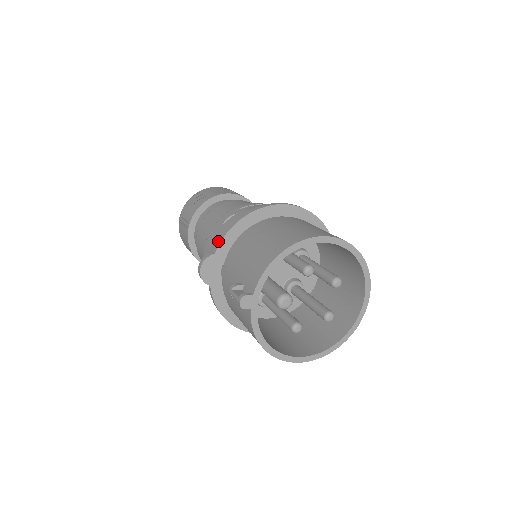
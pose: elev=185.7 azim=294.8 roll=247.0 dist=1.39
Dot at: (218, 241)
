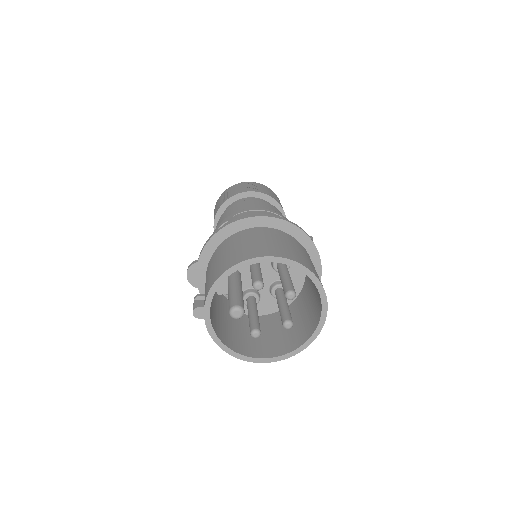
Dot at: (201, 251)
